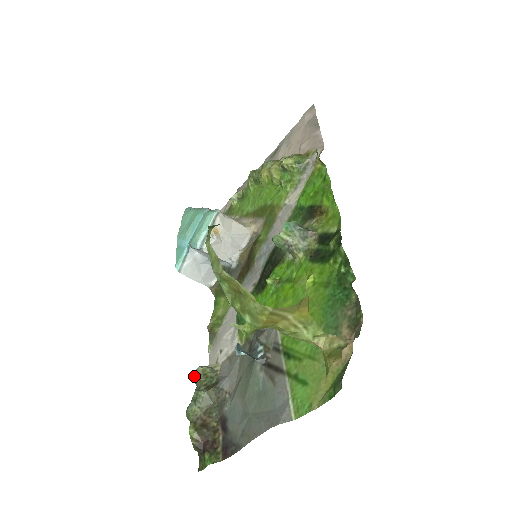
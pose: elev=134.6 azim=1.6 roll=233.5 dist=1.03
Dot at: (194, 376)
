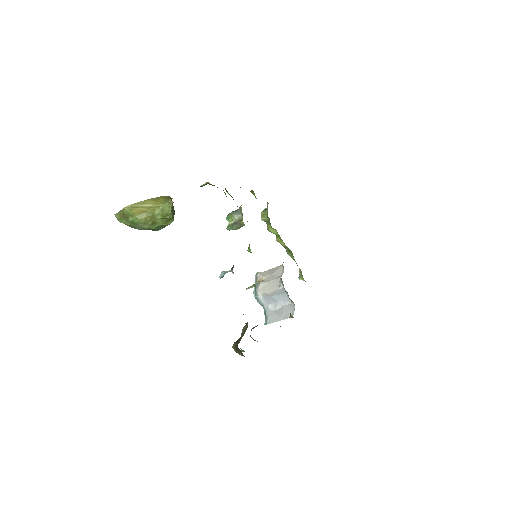
Dot at: (250, 336)
